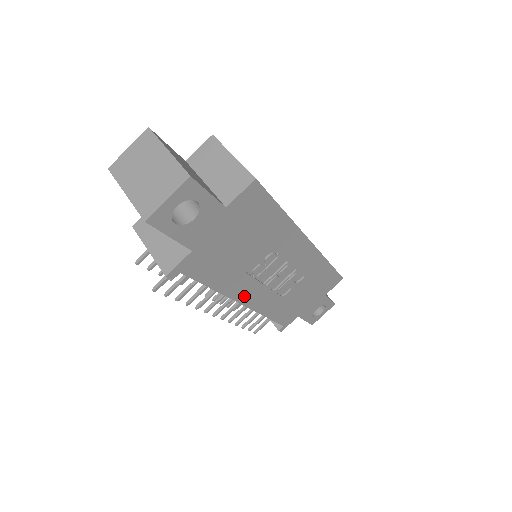
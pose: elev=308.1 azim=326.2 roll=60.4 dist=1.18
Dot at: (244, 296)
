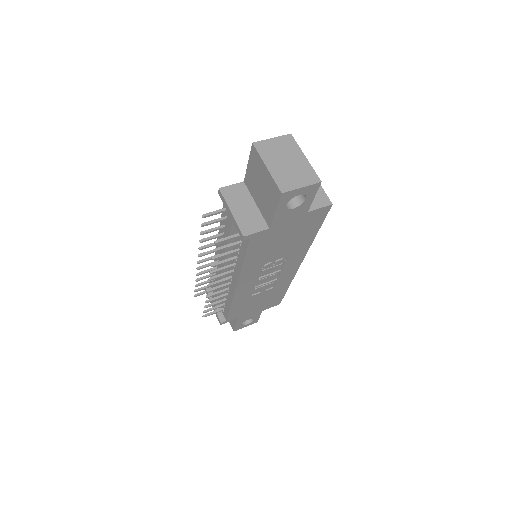
Dot at: (244, 280)
